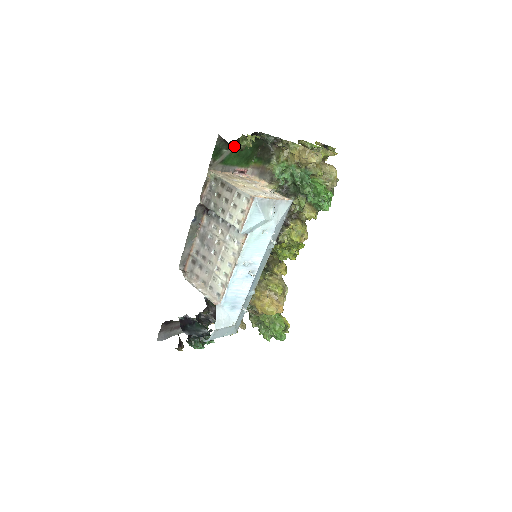
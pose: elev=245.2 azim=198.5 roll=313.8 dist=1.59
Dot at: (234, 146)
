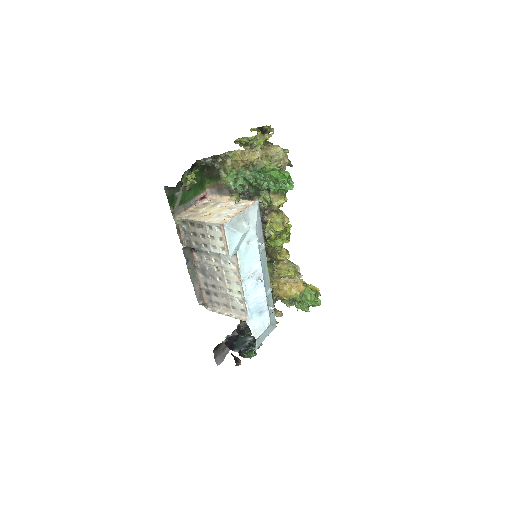
Dot at: (182, 190)
